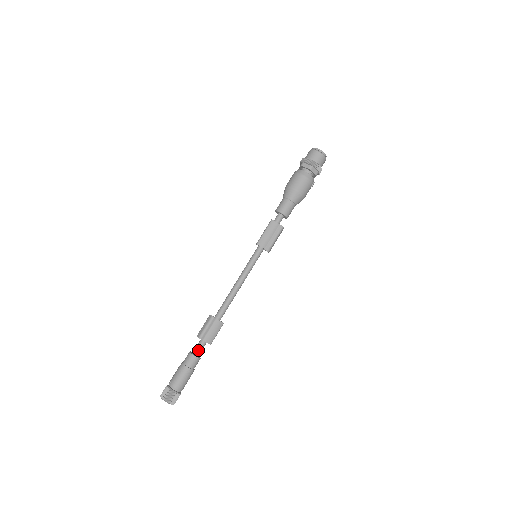
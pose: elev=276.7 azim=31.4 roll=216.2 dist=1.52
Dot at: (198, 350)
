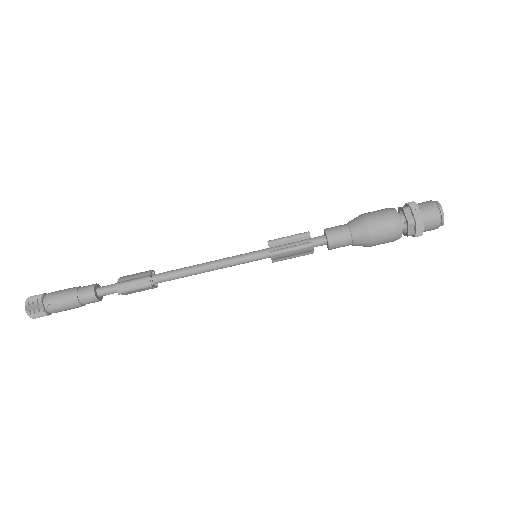
Dot at: occluded
